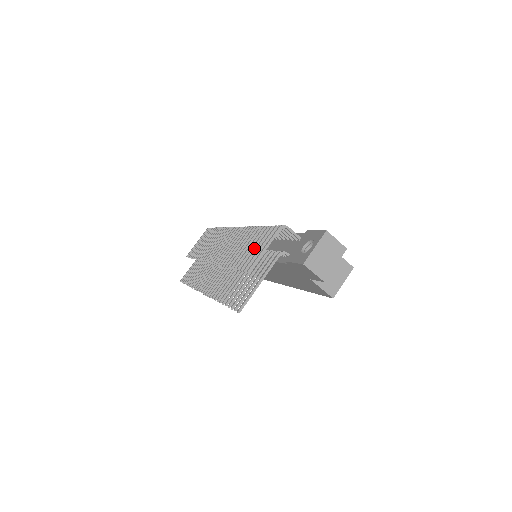
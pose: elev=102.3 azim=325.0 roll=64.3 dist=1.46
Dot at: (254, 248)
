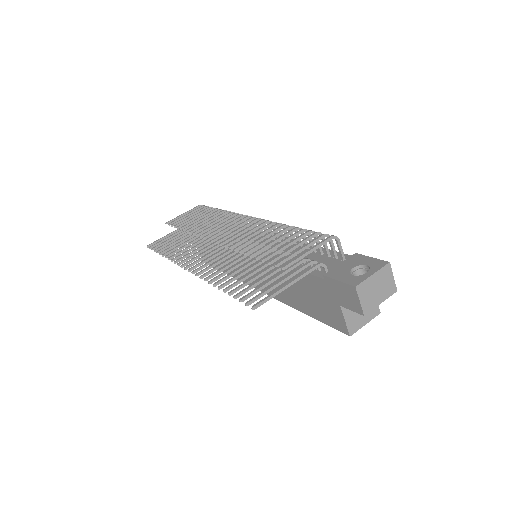
Dot at: (288, 246)
